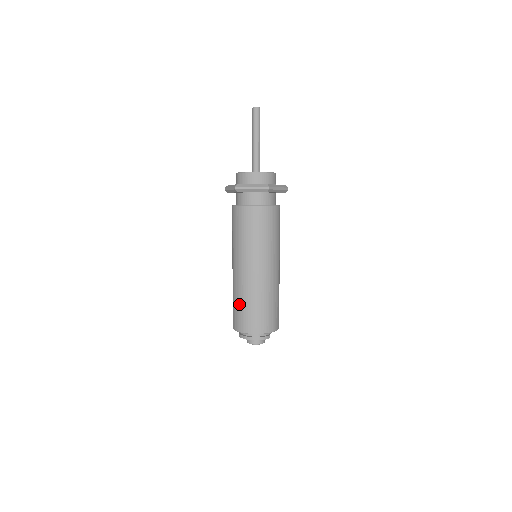
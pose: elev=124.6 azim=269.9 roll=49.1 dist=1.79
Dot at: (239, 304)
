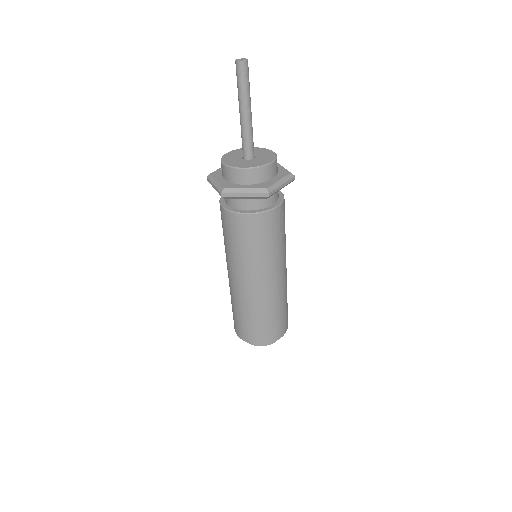
Dot at: (240, 315)
